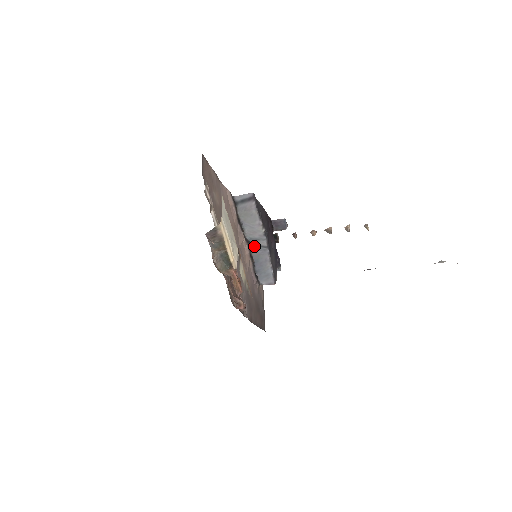
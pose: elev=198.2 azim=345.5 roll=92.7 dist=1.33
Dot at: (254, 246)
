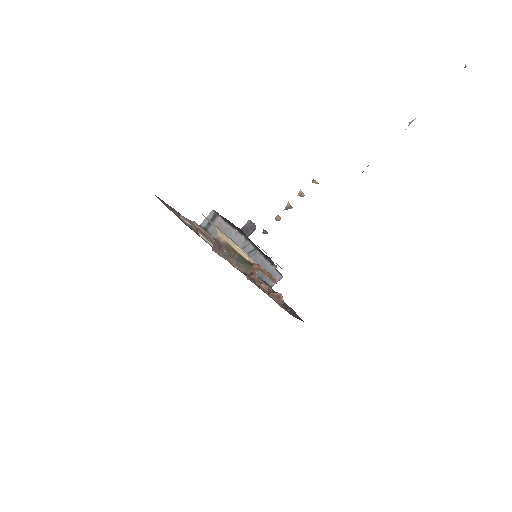
Dot at: occluded
